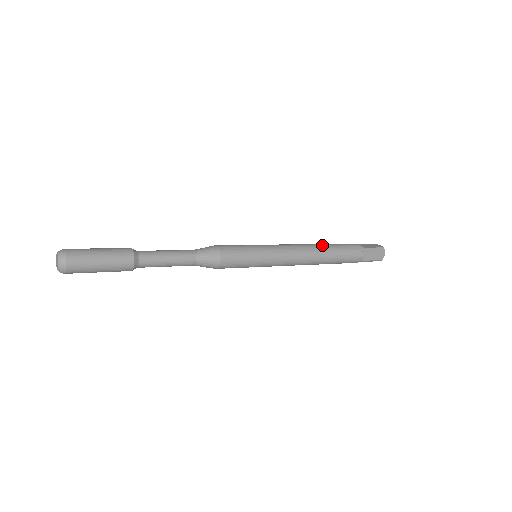
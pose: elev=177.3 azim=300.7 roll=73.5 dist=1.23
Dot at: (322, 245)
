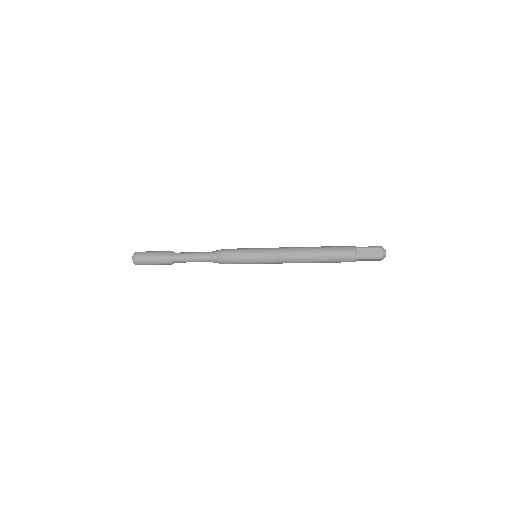
Dot at: occluded
